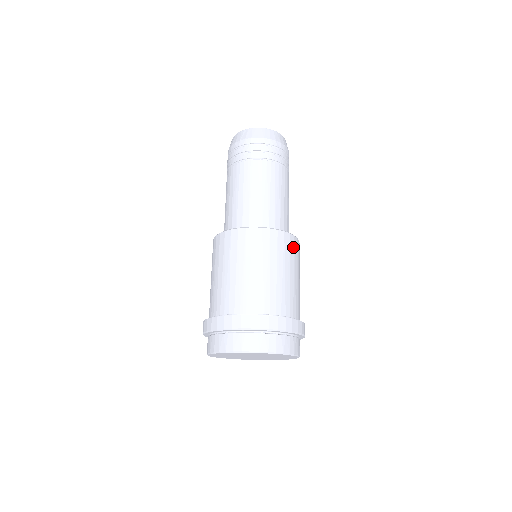
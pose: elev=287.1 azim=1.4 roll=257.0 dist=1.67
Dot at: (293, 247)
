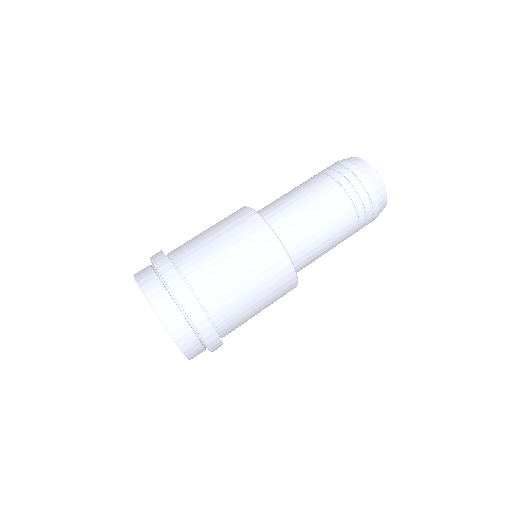
Dot at: (260, 238)
